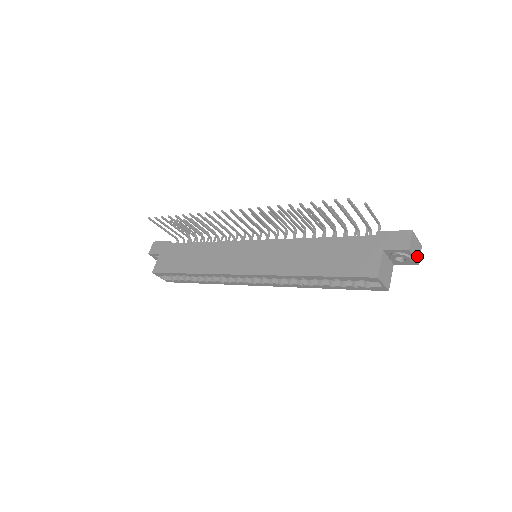
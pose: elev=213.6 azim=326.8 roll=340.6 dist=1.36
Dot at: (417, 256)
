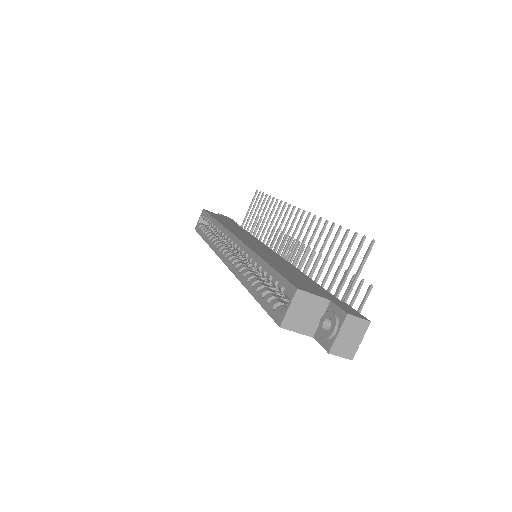
Dot at: (339, 345)
